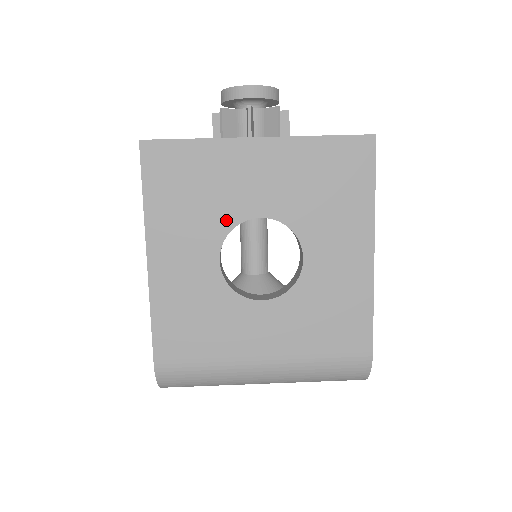
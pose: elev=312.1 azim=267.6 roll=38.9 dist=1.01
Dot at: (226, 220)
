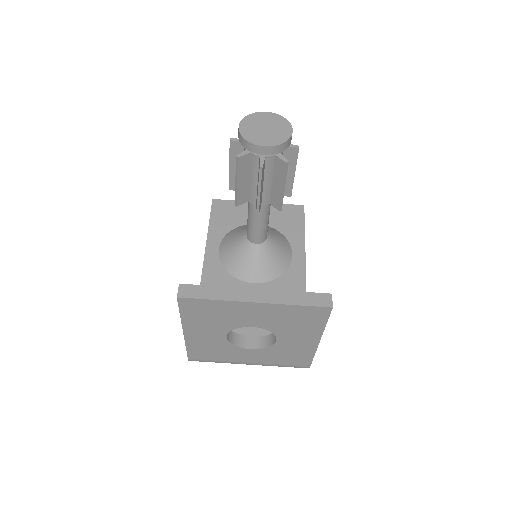
Dot at: (231, 326)
